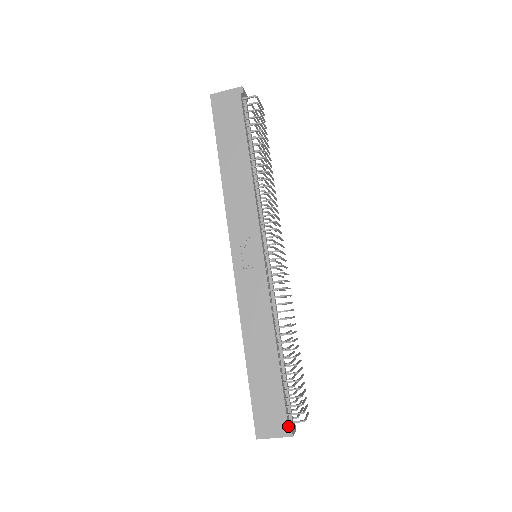
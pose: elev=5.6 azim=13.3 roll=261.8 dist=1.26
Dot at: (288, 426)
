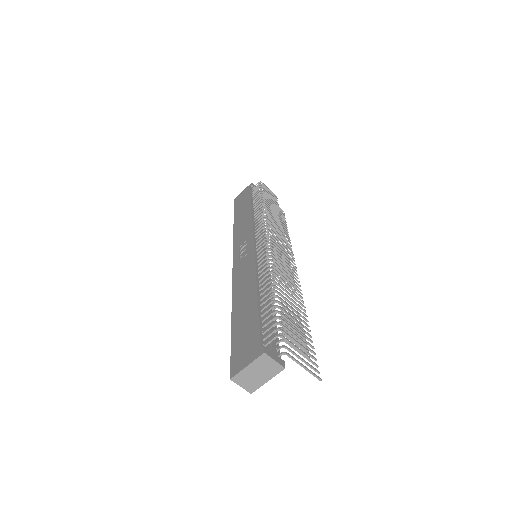
Dot at: (261, 347)
